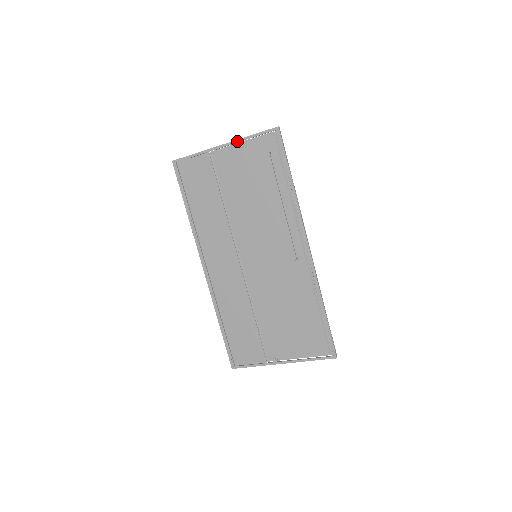
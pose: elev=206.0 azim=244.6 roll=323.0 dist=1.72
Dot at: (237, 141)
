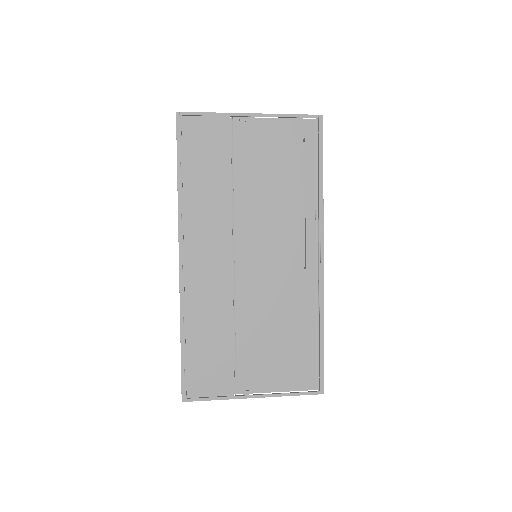
Dot at: (270, 115)
